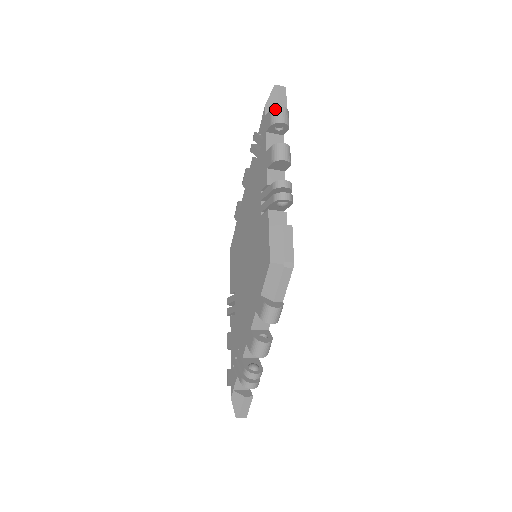
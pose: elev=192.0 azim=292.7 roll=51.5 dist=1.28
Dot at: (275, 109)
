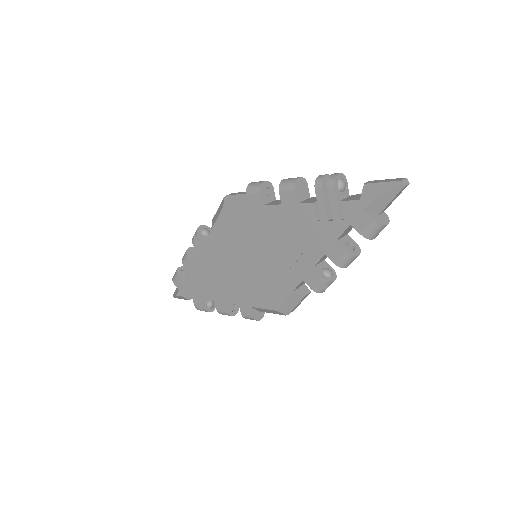
Dot at: (379, 227)
